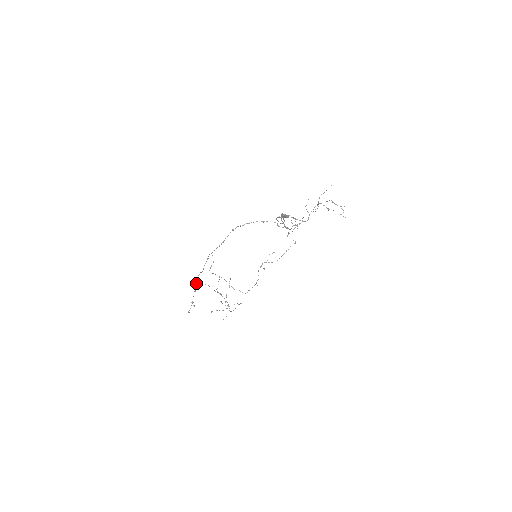
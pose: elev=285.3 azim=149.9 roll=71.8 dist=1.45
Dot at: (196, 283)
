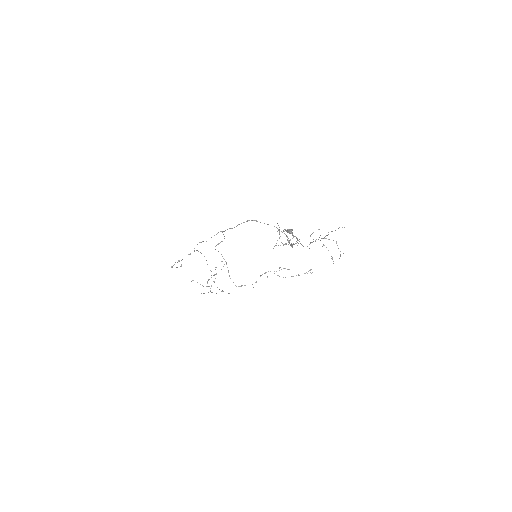
Dot at: (194, 248)
